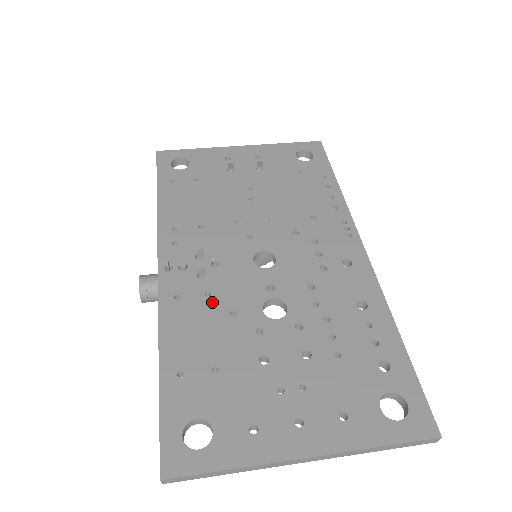
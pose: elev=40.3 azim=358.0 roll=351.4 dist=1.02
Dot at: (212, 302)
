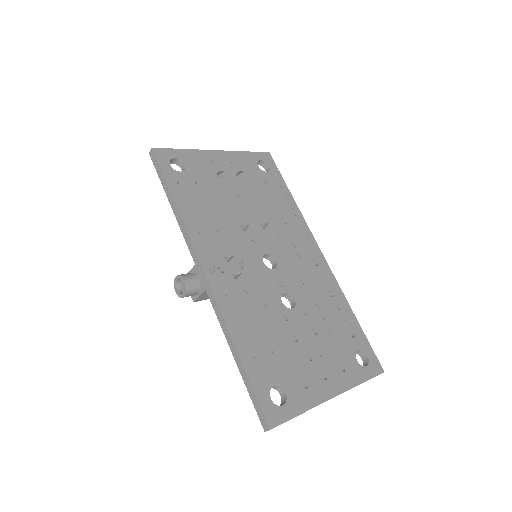
Dot at: (251, 299)
